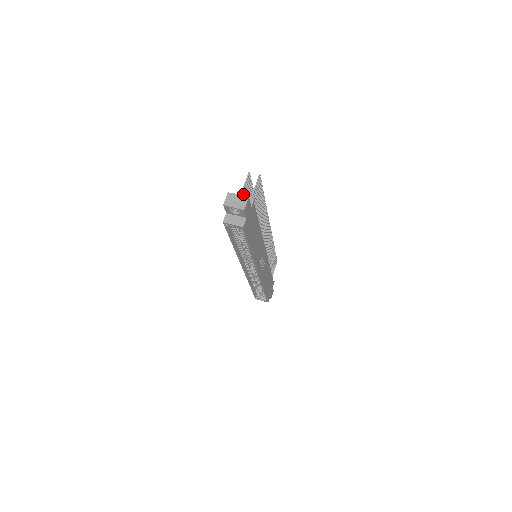
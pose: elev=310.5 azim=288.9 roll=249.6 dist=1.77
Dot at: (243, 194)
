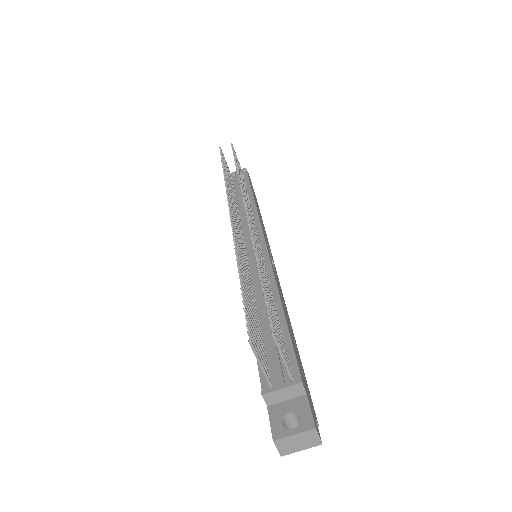
Dot at: (263, 364)
